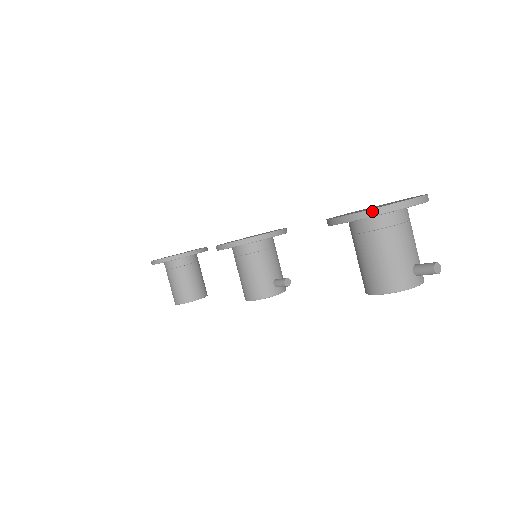
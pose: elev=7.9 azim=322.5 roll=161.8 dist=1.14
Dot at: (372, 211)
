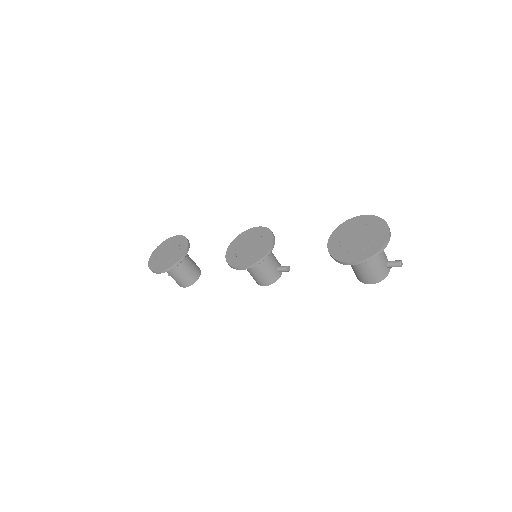
Dot at: (369, 259)
